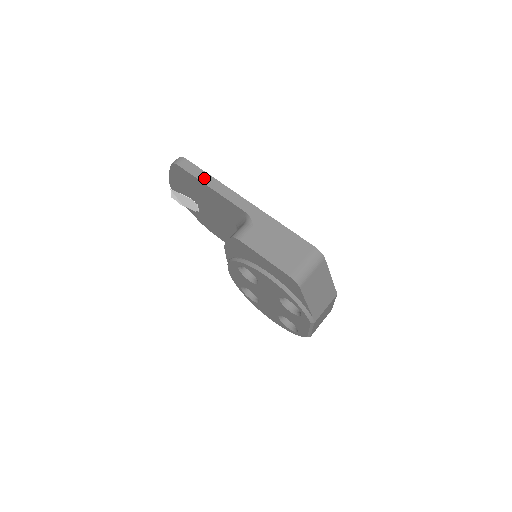
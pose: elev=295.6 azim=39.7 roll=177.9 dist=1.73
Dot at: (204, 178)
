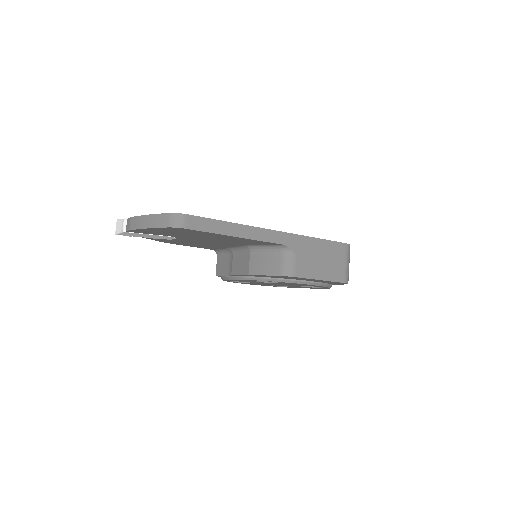
Dot at: (224, 229)
